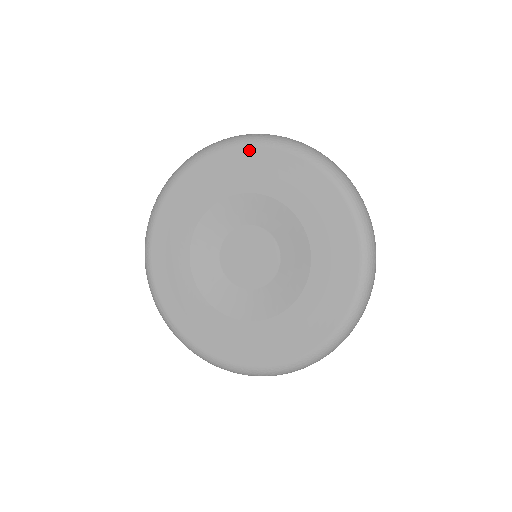
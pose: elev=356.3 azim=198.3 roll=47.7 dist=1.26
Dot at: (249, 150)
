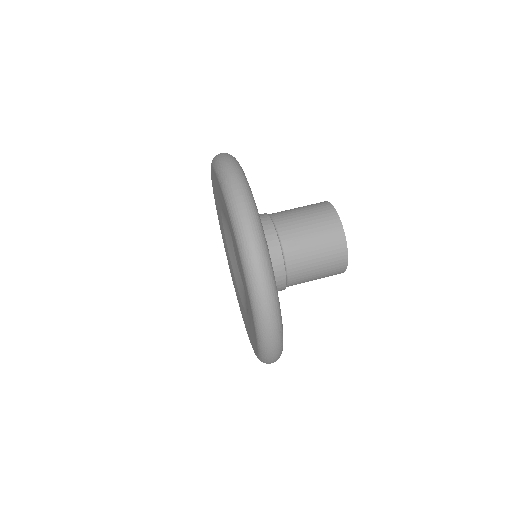
Dot at: occluded
